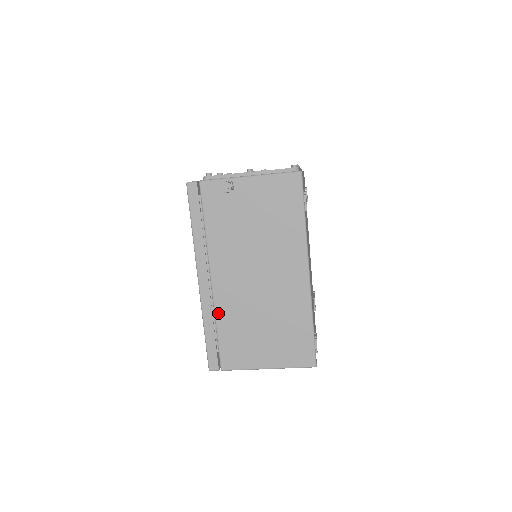
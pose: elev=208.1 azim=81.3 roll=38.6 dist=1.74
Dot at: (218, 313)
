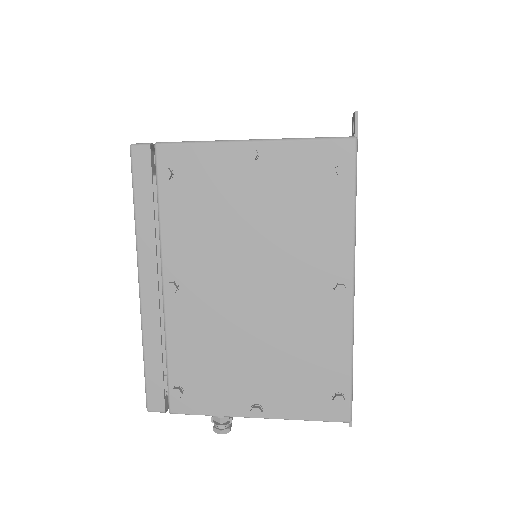
Dot at: occluded
